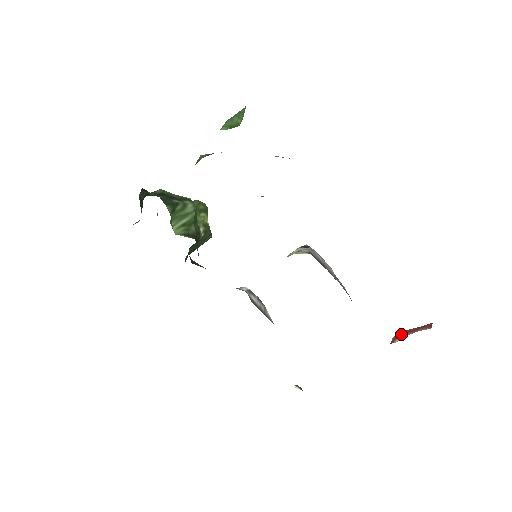
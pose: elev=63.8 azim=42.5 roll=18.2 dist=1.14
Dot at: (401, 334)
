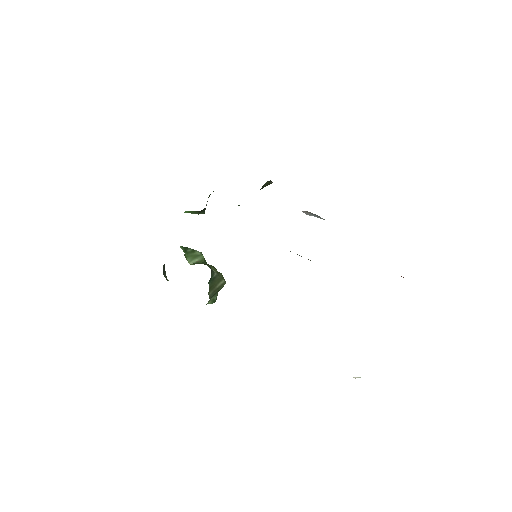
Dot at: occluded
